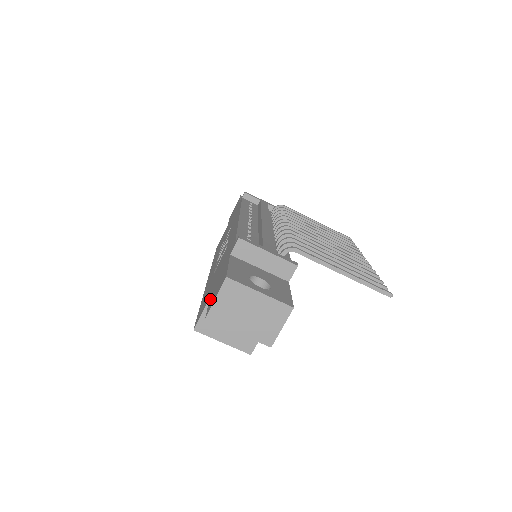
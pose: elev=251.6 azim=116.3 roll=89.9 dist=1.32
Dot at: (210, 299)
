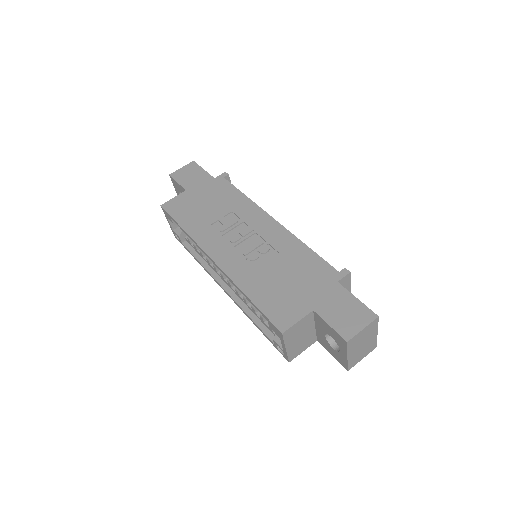
Dot at: (326, 318)
